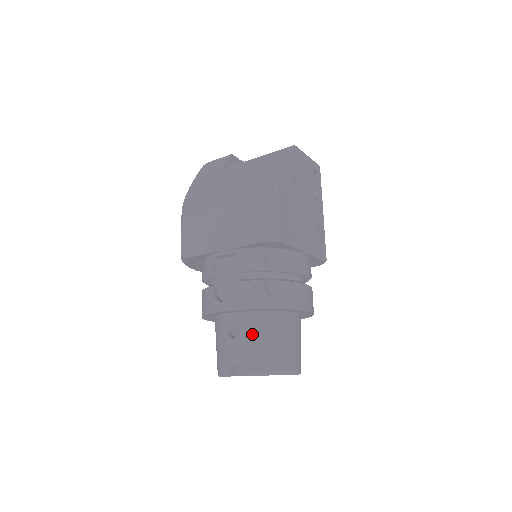
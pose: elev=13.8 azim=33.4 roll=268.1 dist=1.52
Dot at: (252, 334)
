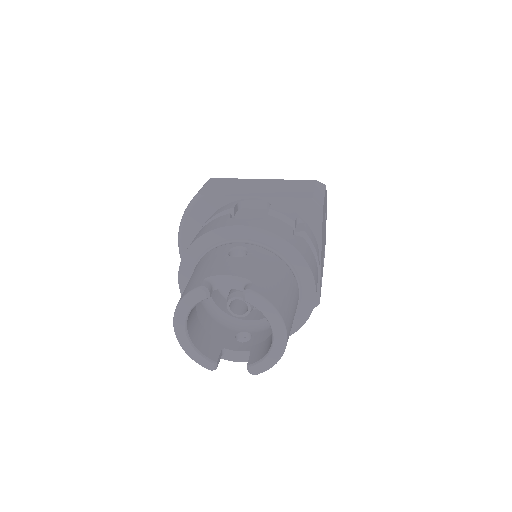
Dot at: (262, 261)
